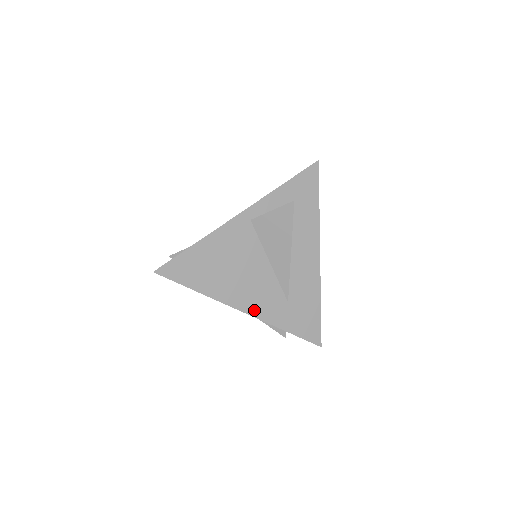
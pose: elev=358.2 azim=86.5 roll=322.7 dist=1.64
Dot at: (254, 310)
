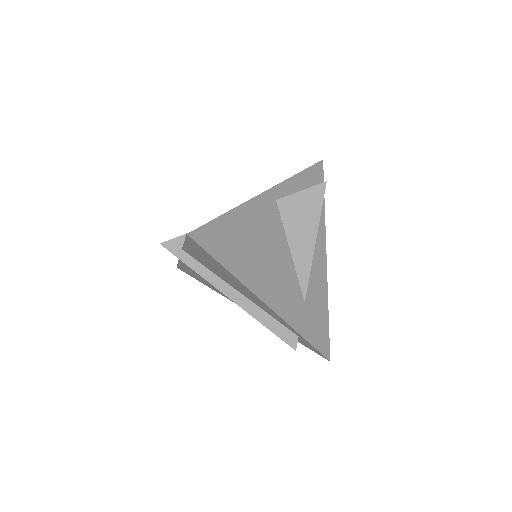
Dot at: (278, 306)
